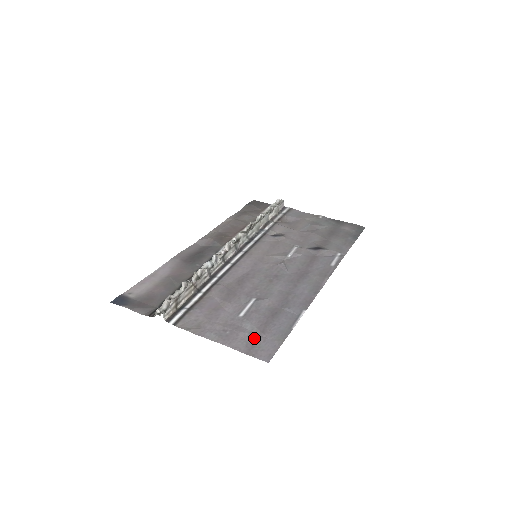
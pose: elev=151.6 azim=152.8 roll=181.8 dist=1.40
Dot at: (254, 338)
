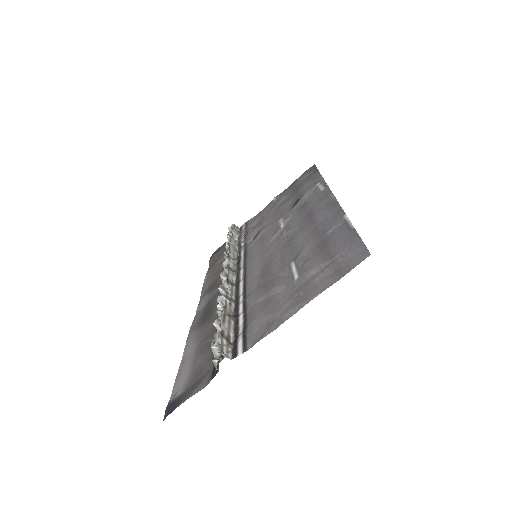
Dot at: (331, 267)
